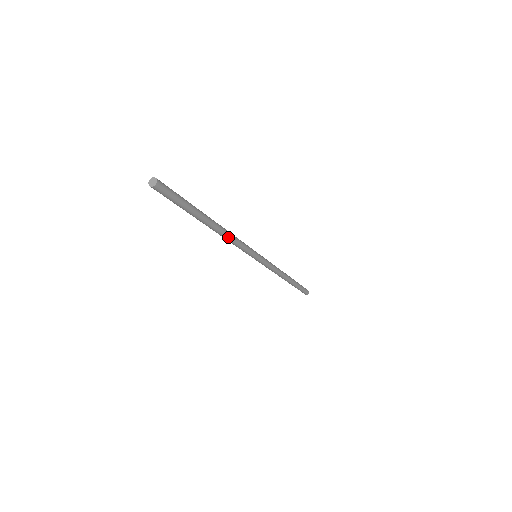
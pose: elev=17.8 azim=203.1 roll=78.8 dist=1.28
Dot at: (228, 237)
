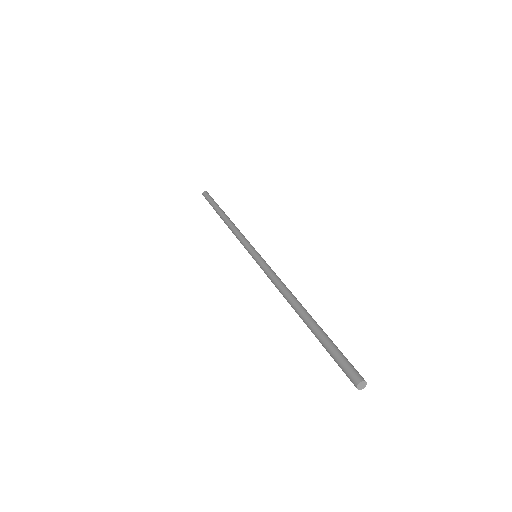
Dot at: occluded
